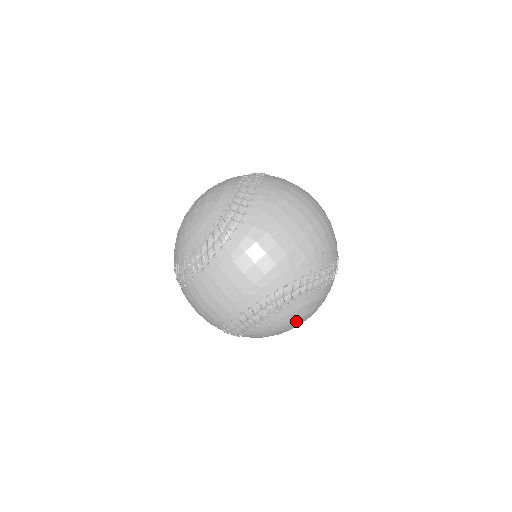
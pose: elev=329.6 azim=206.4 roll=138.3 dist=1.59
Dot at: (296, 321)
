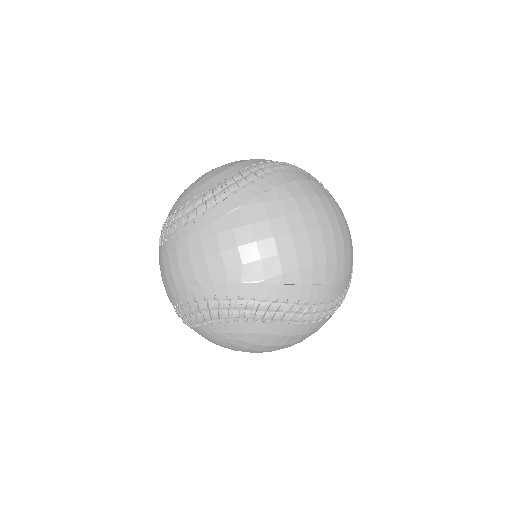
Dot at: (243, 345)
